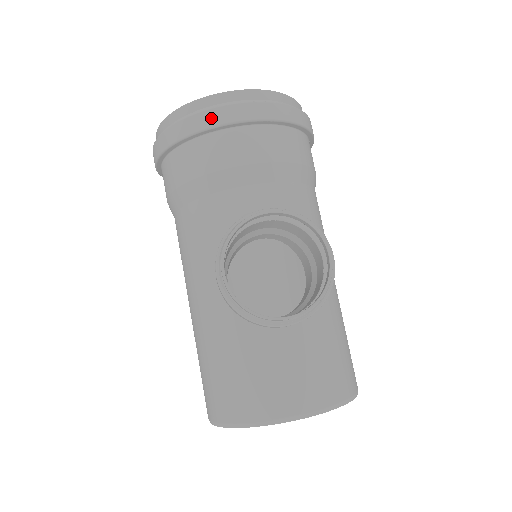
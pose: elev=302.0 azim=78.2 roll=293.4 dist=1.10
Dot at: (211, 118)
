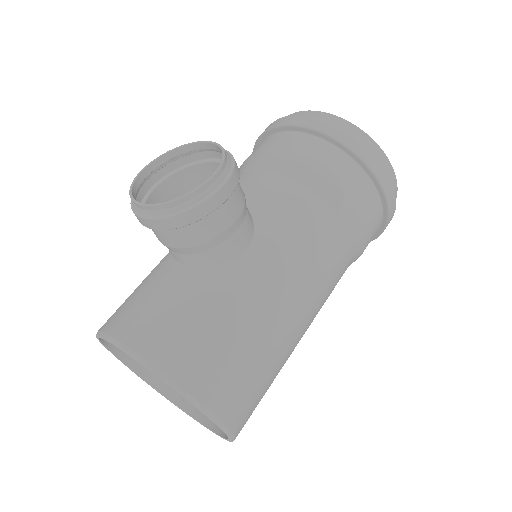
Dot at: (279, 122)
